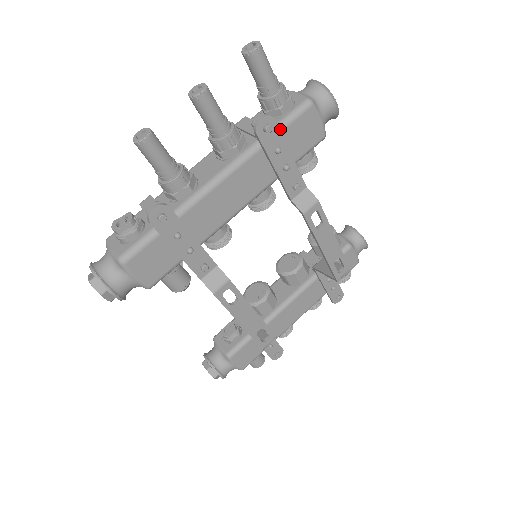
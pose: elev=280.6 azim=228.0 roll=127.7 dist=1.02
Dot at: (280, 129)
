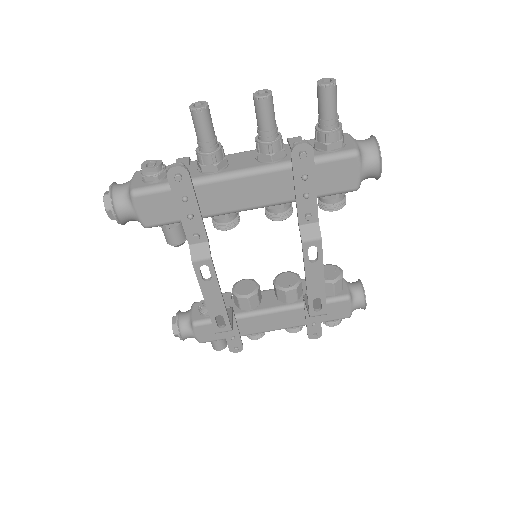
Dot at: (317, 161)
